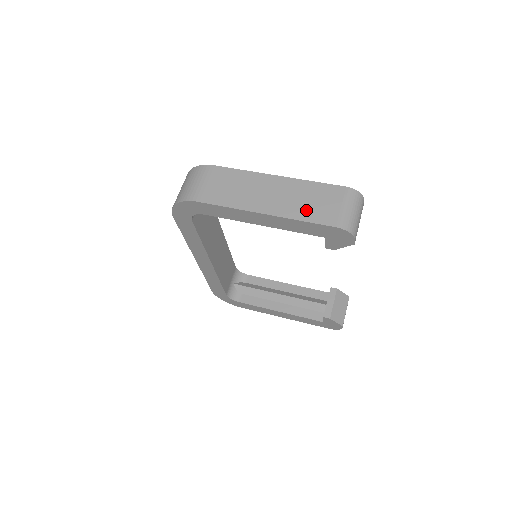
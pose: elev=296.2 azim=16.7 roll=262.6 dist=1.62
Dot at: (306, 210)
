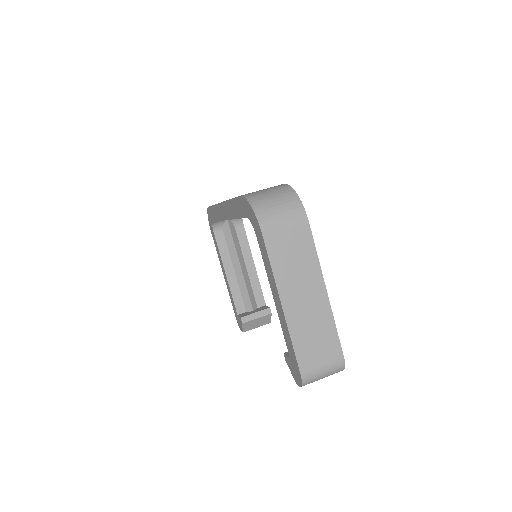
Dot at: (304, 340)
